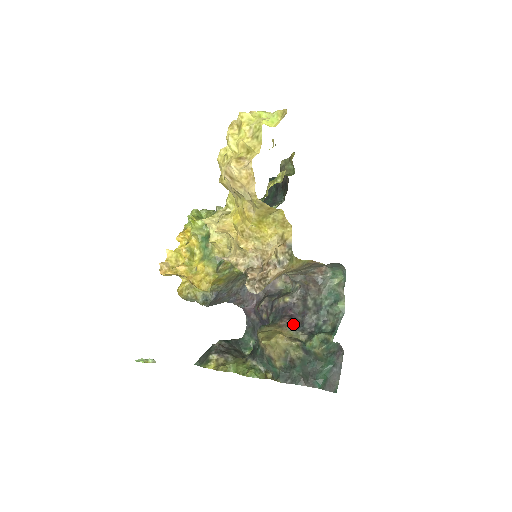
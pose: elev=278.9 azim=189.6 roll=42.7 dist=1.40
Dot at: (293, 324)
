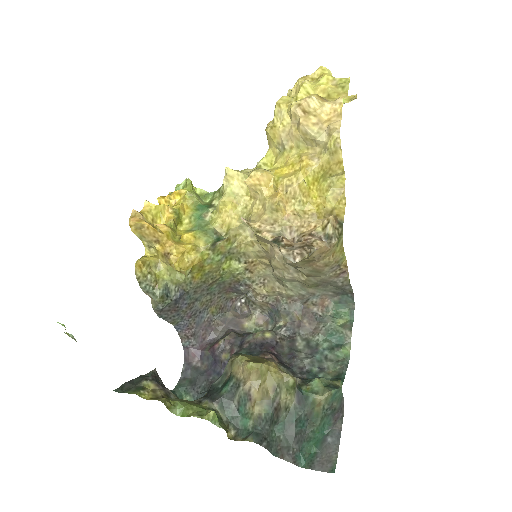
Dot at: (279, 362)
